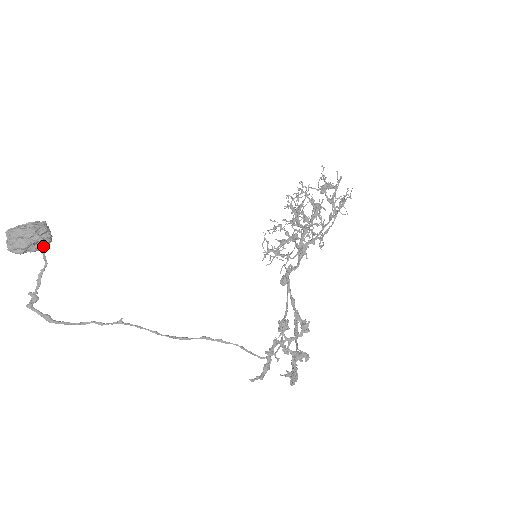
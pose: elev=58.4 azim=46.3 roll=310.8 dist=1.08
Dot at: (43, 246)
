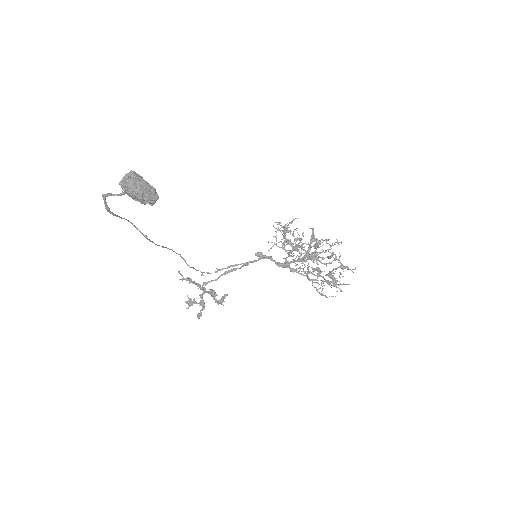
Dot at: occluded
